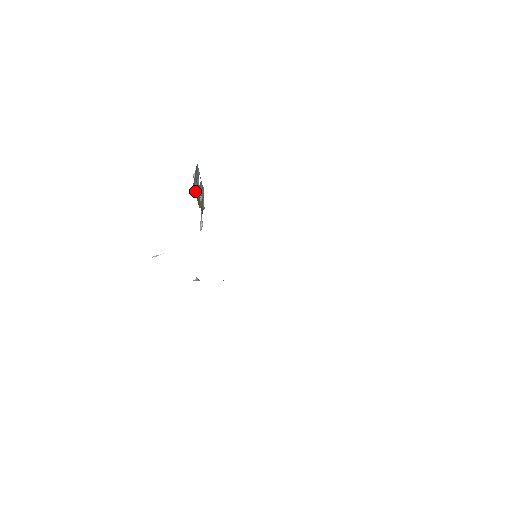
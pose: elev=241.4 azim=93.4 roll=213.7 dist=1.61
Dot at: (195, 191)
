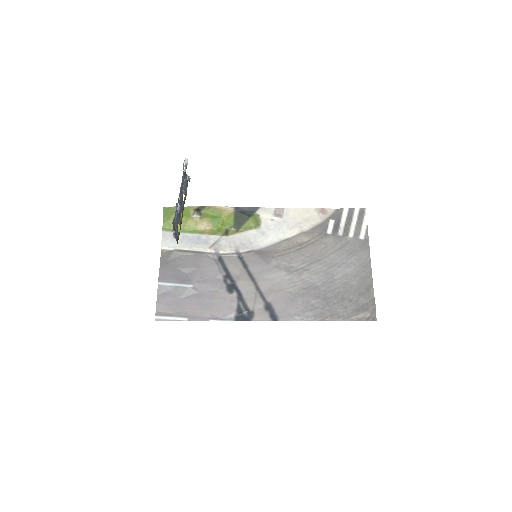
Dot at: (179, 233)
